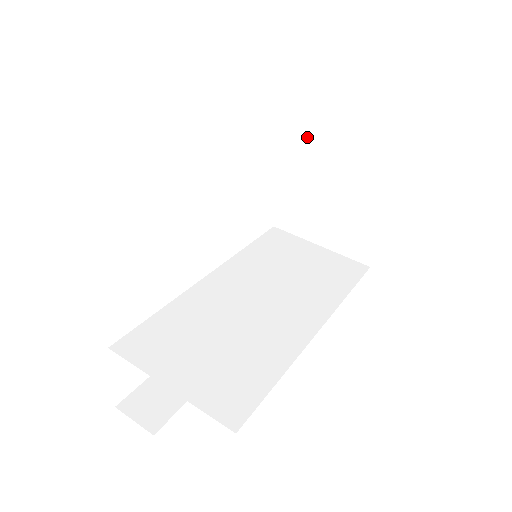
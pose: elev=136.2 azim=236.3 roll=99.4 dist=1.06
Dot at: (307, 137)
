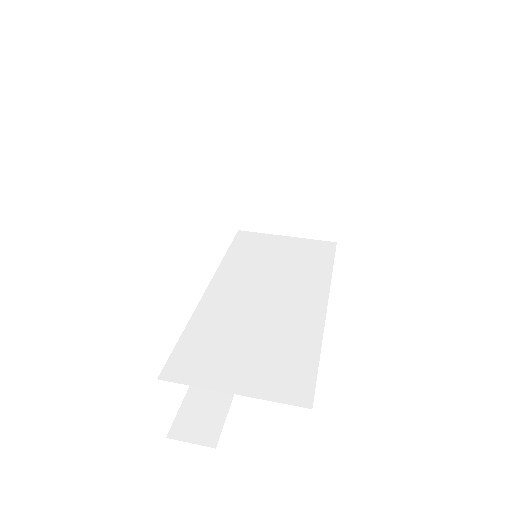
Dot at: (257, 141)
